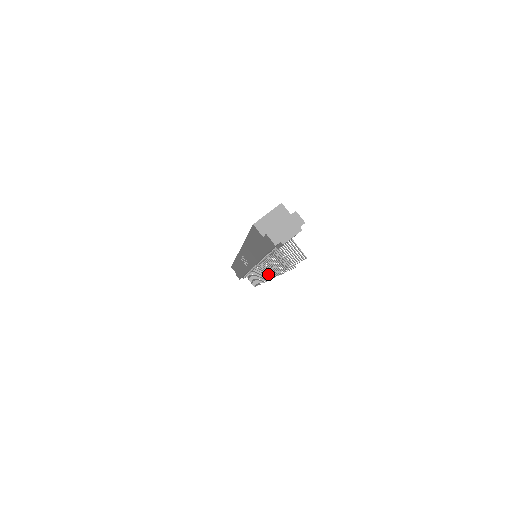
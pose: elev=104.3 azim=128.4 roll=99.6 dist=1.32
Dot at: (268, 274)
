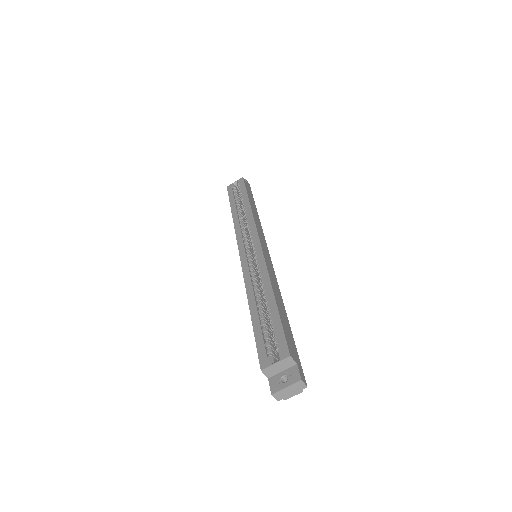
Dot at: occluded
